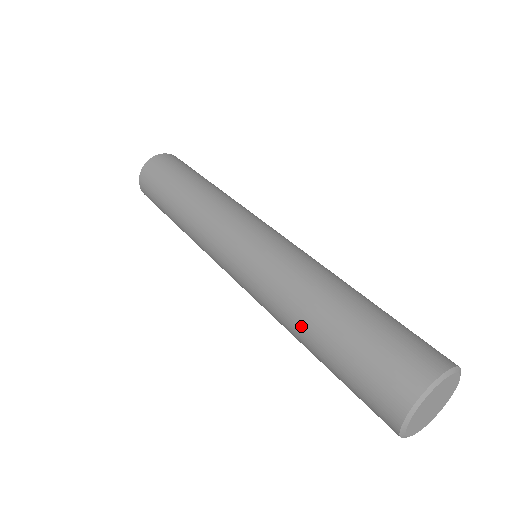
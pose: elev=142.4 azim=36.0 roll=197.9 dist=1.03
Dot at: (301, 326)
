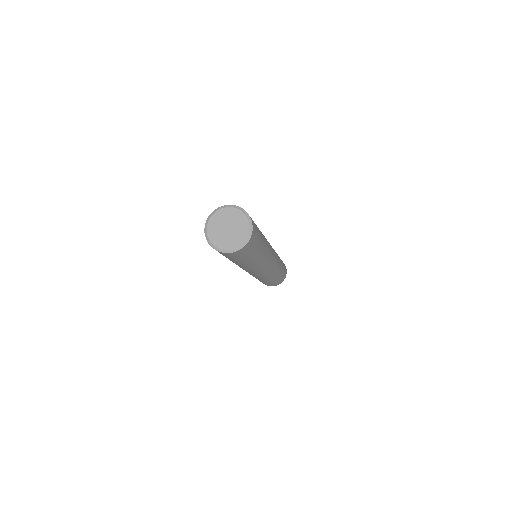
Dot at: occluded
